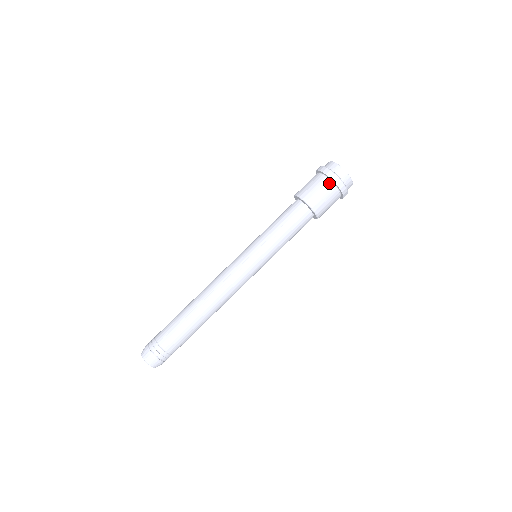
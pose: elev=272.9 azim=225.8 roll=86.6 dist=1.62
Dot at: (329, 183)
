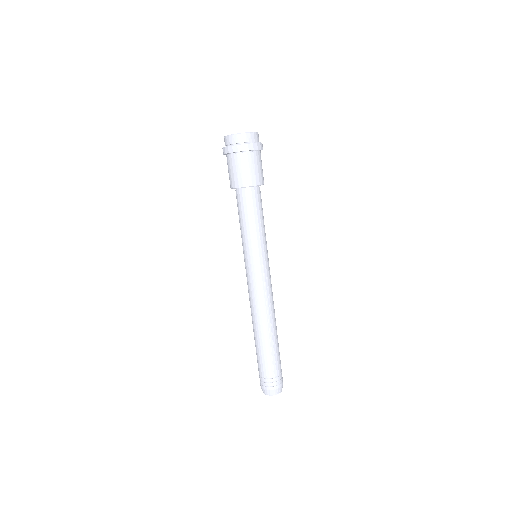
Dot at: (255, 154)
